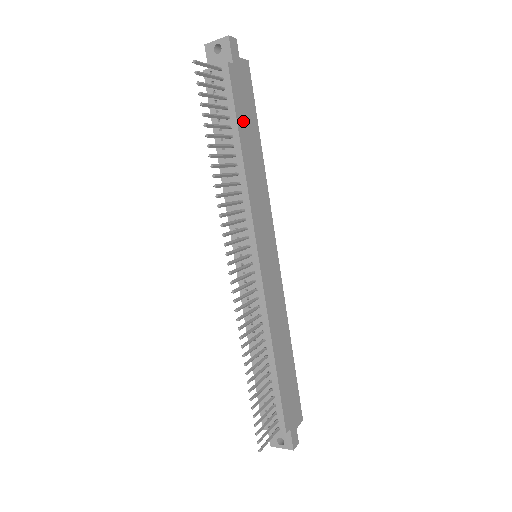
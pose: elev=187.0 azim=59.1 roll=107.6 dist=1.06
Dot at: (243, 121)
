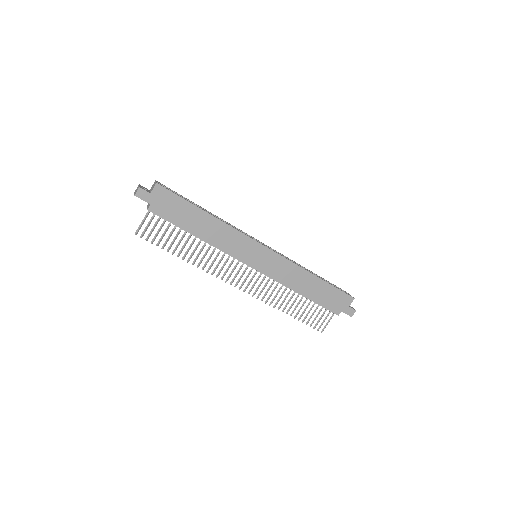
Dot at: (183, 221)
